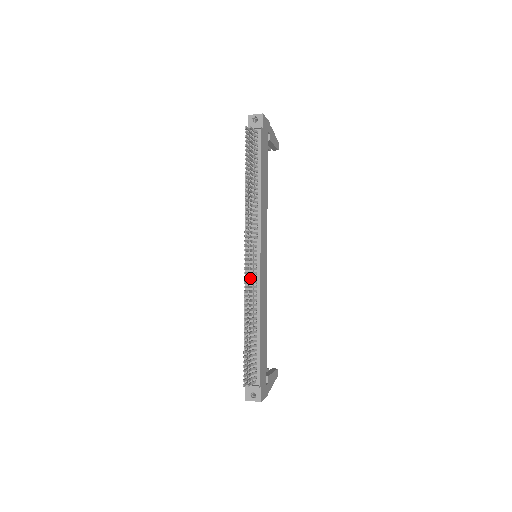
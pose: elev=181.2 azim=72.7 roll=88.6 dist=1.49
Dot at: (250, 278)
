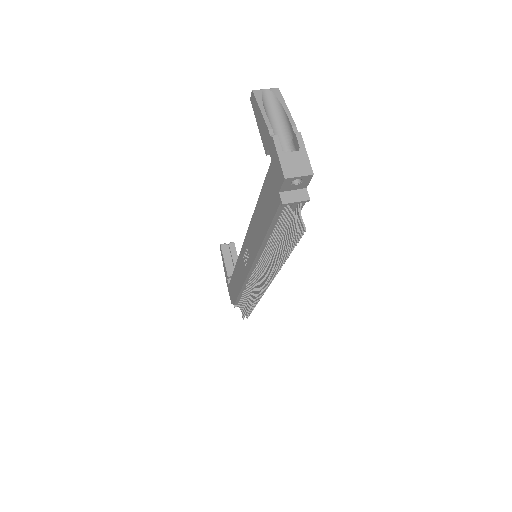
Dot at: (261, 291)
